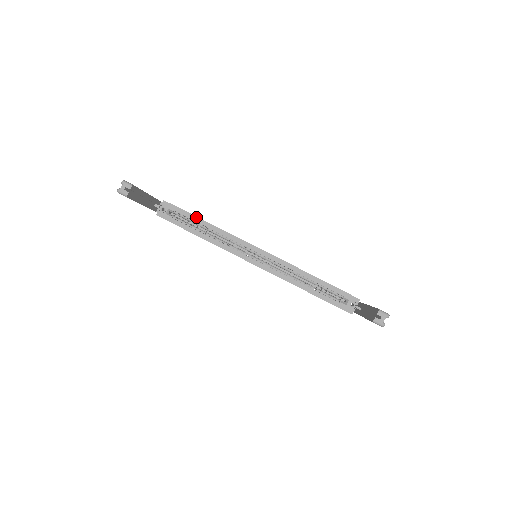
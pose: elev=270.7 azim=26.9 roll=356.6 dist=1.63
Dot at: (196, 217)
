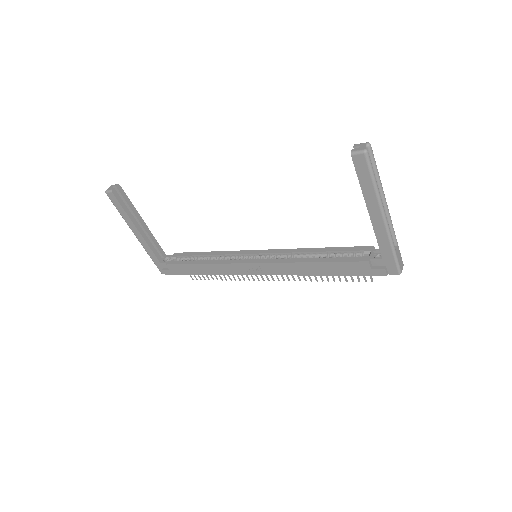
Dot at: (197, 252)
